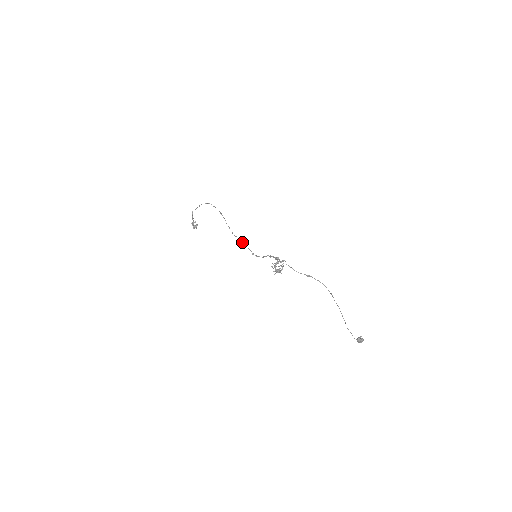
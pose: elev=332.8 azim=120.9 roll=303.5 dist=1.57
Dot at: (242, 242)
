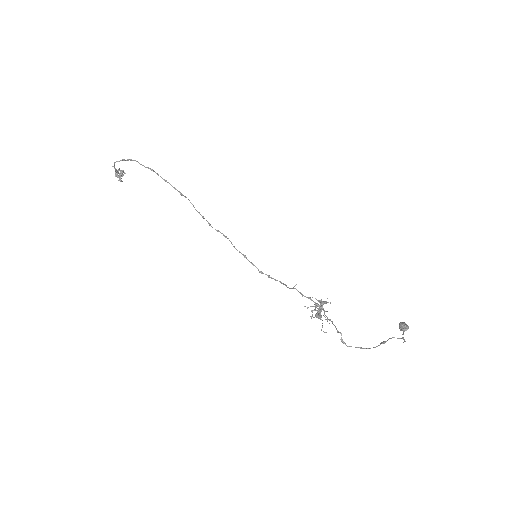
Dot at: (234, 247)
